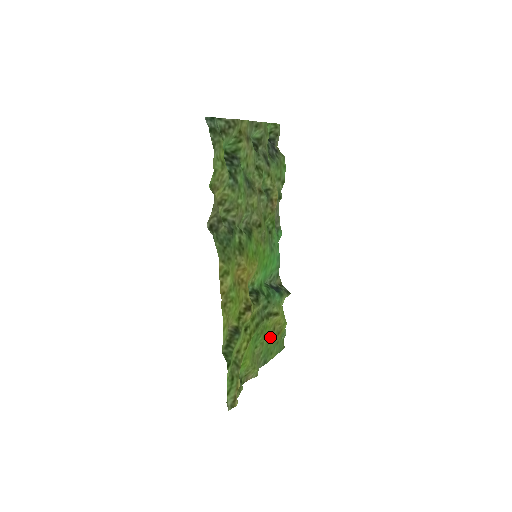
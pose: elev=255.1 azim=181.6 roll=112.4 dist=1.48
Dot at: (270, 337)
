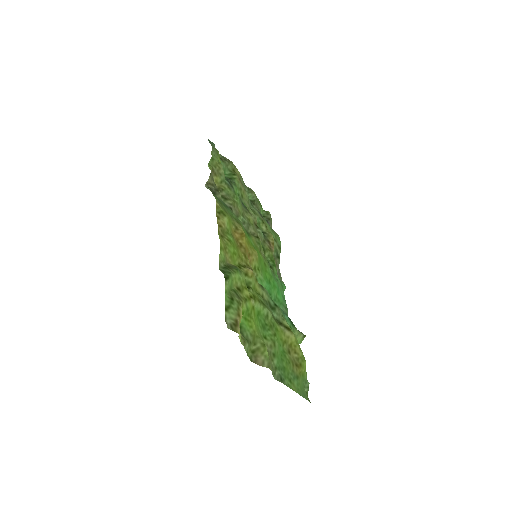
Dot at: (285, 355)
